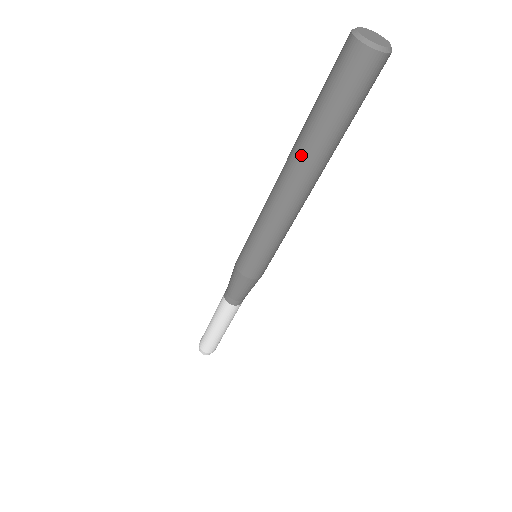
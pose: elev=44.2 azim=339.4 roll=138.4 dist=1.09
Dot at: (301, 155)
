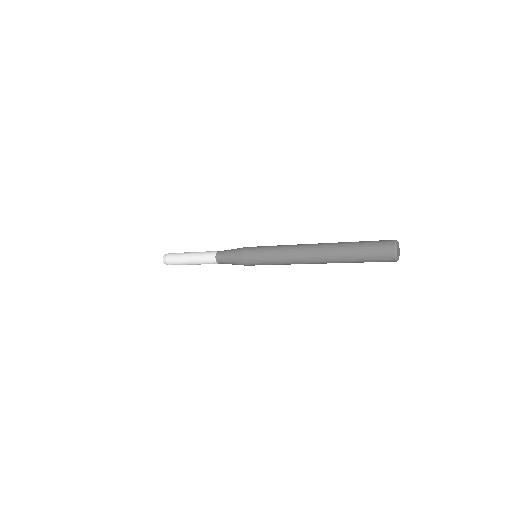
Dot at: (330, 252)
